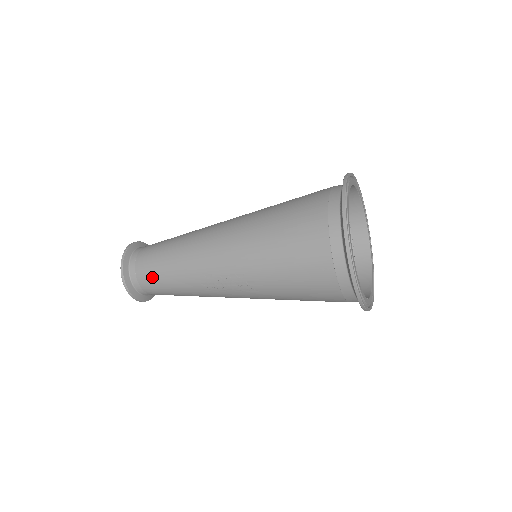
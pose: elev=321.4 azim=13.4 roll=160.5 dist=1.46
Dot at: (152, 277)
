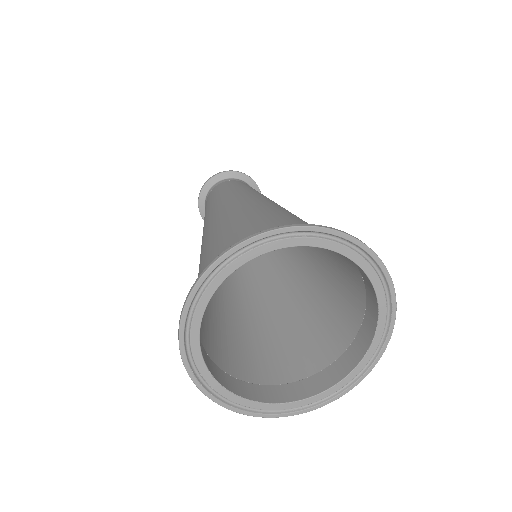
Dot at: occluded
